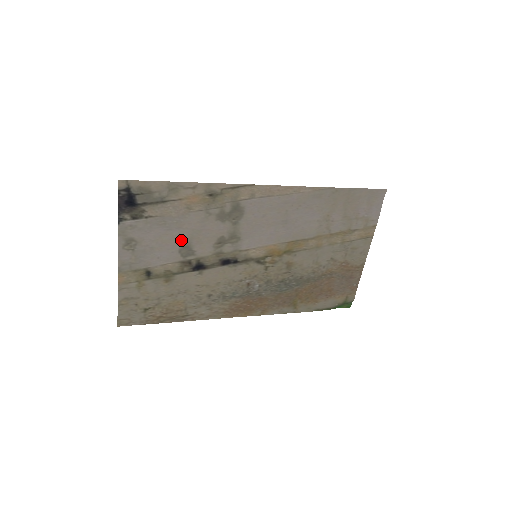
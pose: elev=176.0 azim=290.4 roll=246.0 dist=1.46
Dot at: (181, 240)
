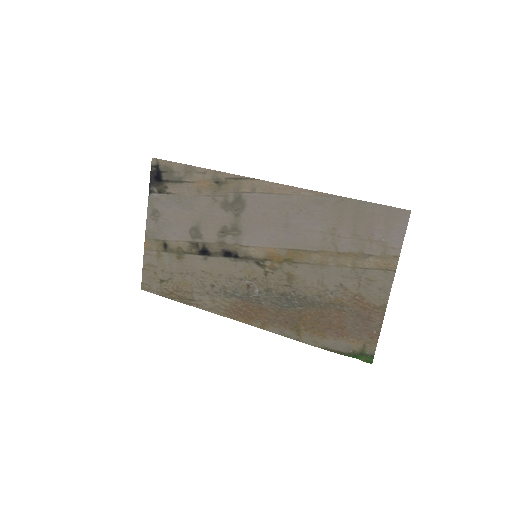
Dot at: (192, 221)
